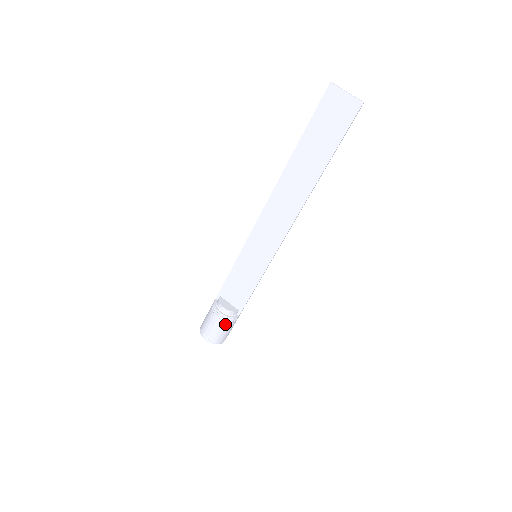
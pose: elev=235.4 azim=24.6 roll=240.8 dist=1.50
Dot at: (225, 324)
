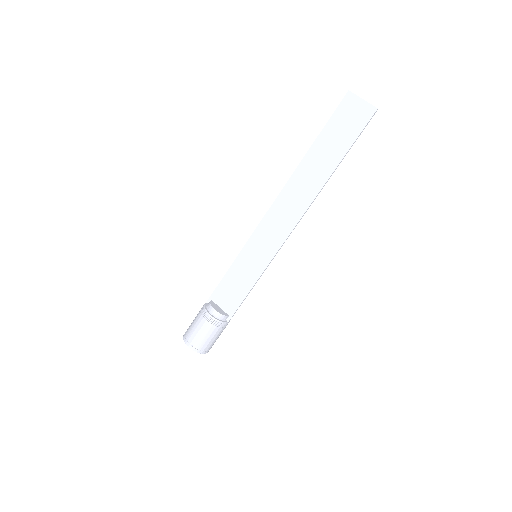
Dot at: (213, 328)
